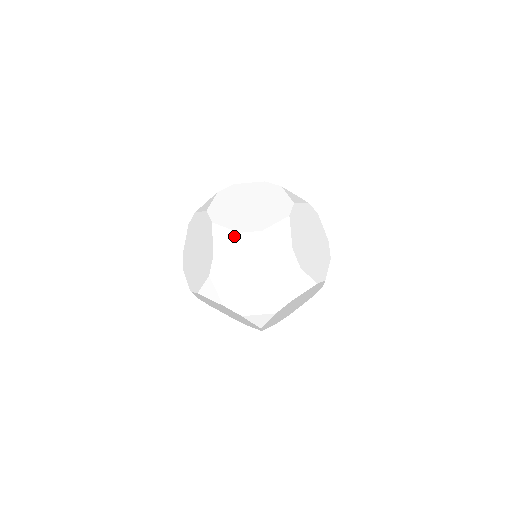
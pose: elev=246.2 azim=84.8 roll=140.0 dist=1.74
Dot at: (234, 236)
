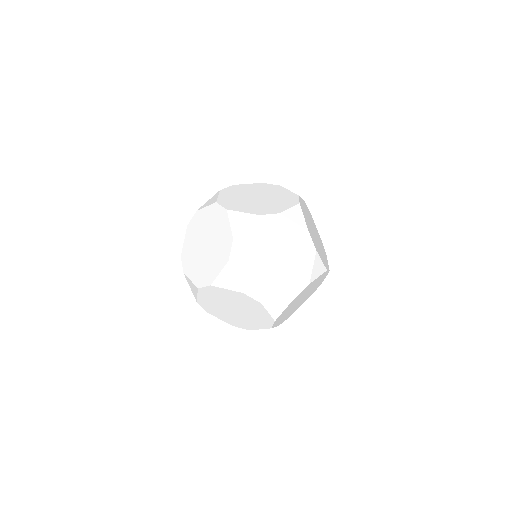
Dot at: (197, 290)
